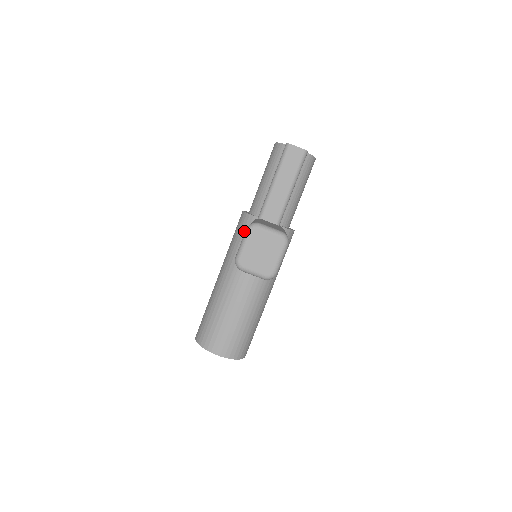
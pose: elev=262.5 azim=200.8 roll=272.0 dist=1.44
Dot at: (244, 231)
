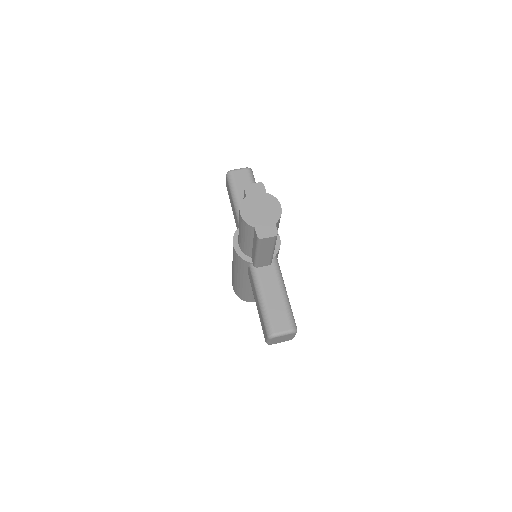
Dot at: (245, 267)
